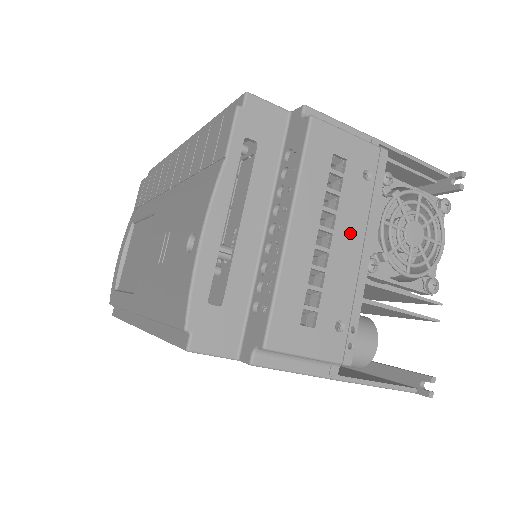
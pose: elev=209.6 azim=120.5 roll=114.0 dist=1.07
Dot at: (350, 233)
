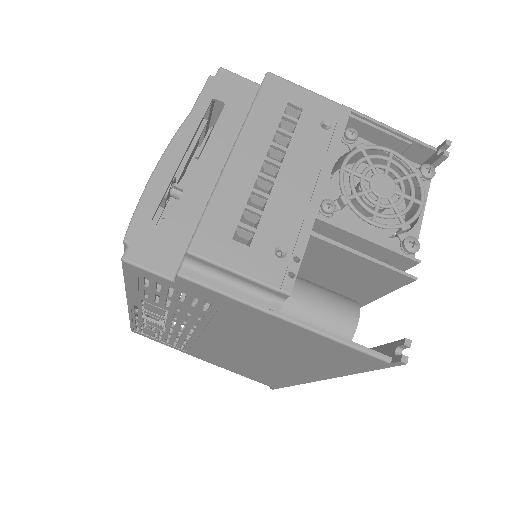
Dot at: (301, 170)
